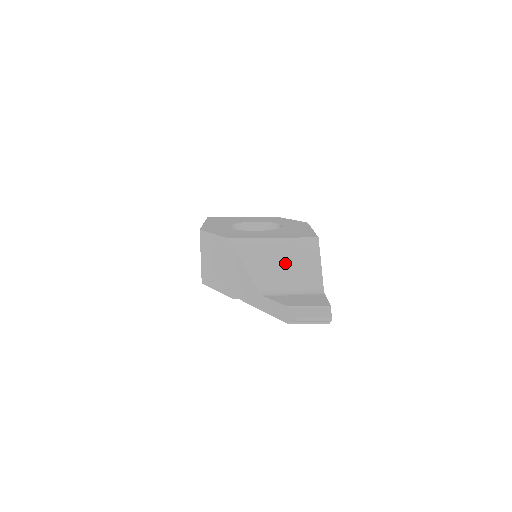
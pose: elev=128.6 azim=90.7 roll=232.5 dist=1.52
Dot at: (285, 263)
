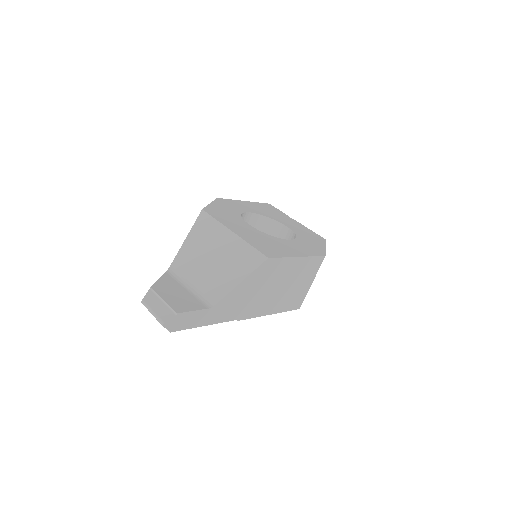
Dot at: (215, 259)
